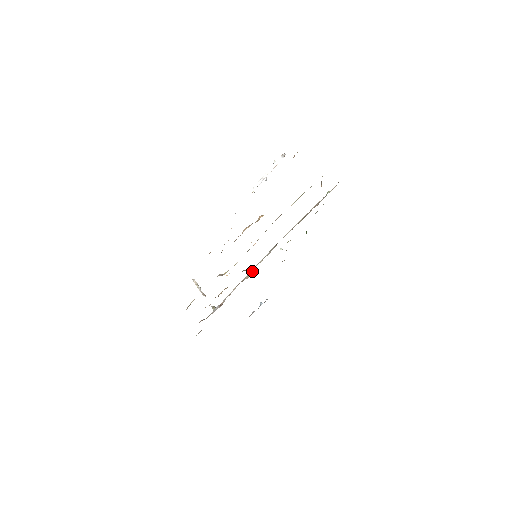
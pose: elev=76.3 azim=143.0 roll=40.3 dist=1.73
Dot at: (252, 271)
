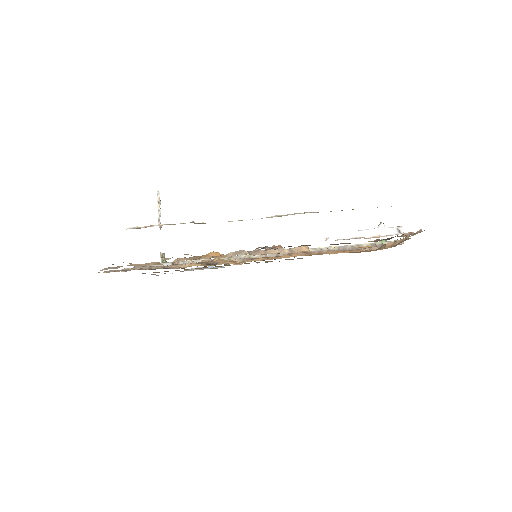
Dot at: (237, 260)
